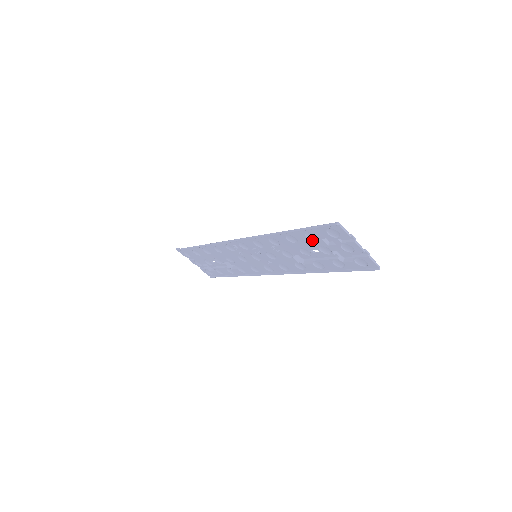
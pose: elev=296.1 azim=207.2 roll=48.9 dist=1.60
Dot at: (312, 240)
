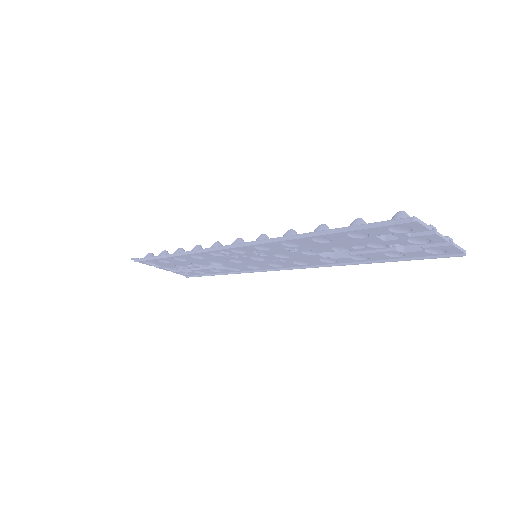
Dot at: (358, 238)
